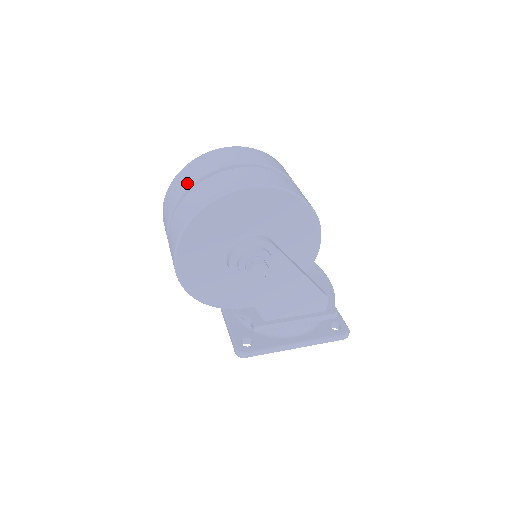
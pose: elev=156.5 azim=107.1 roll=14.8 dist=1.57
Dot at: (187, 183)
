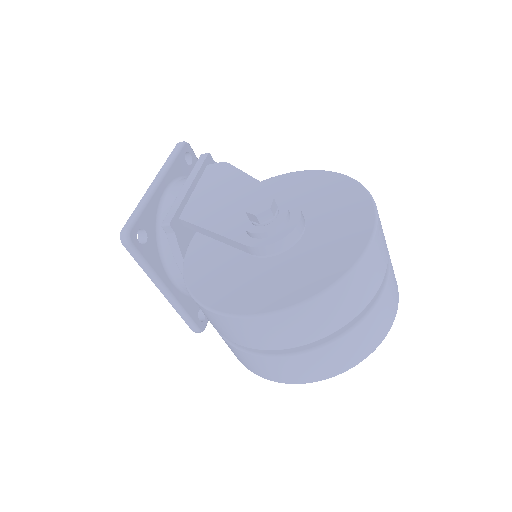
Dot at: (348, 317)
